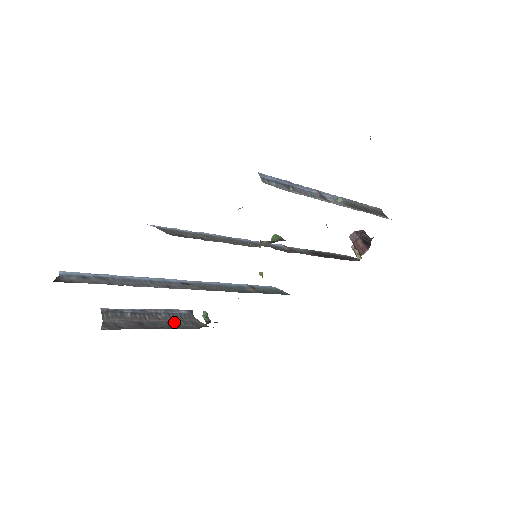
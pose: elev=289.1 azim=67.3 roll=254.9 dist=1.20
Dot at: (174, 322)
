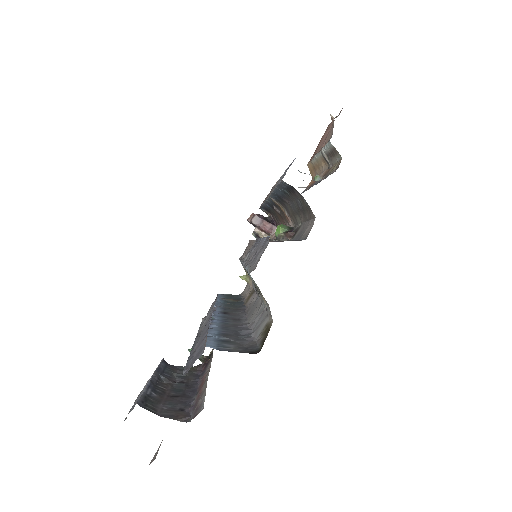
Dot at: (177, 379)
